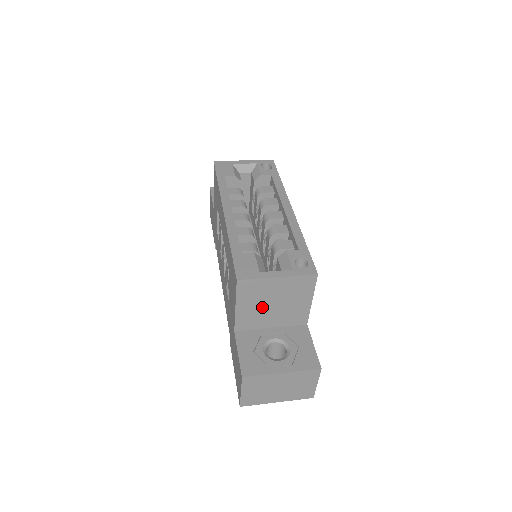
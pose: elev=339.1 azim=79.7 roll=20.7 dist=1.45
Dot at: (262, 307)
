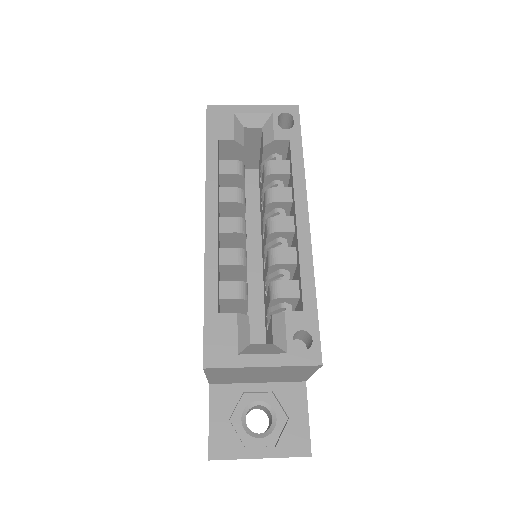
Dot at: (243, 376)
